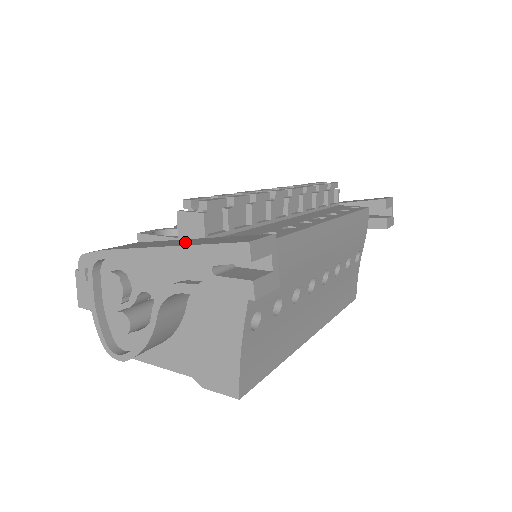
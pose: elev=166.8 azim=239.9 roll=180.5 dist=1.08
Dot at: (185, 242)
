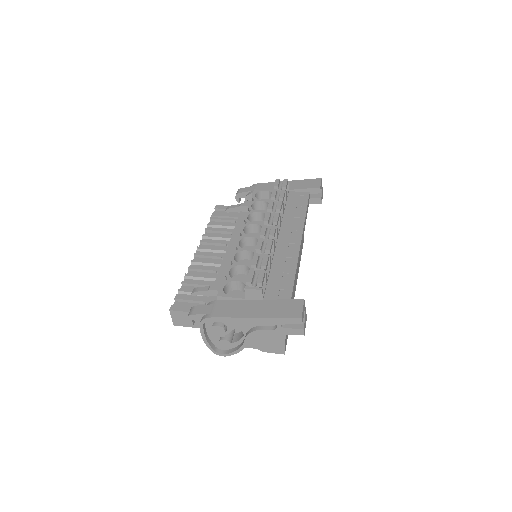
Dot at: (259, 309)
